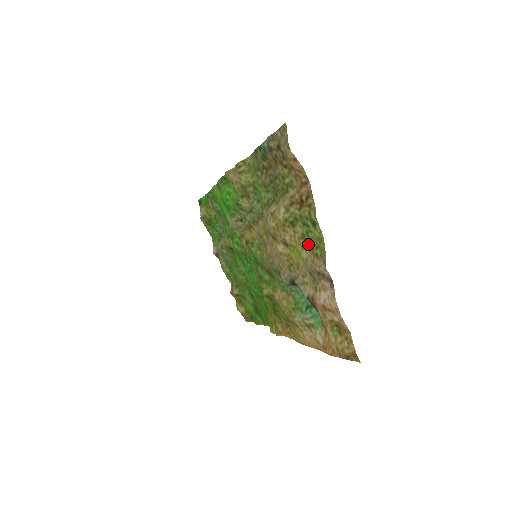
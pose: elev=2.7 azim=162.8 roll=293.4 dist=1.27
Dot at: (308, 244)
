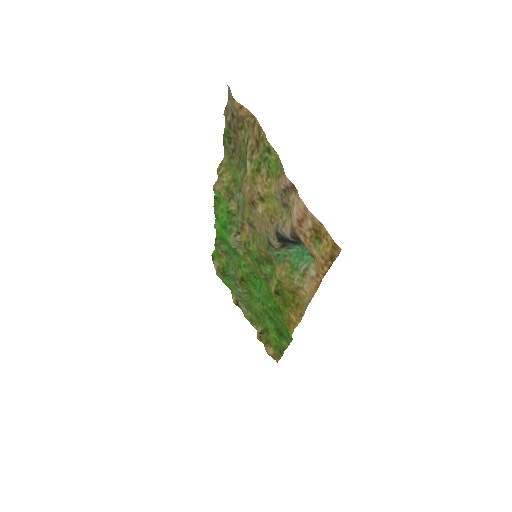
Dot at: (272, 176)
